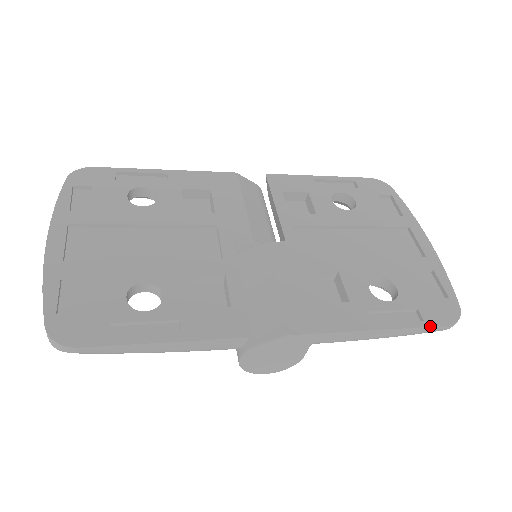
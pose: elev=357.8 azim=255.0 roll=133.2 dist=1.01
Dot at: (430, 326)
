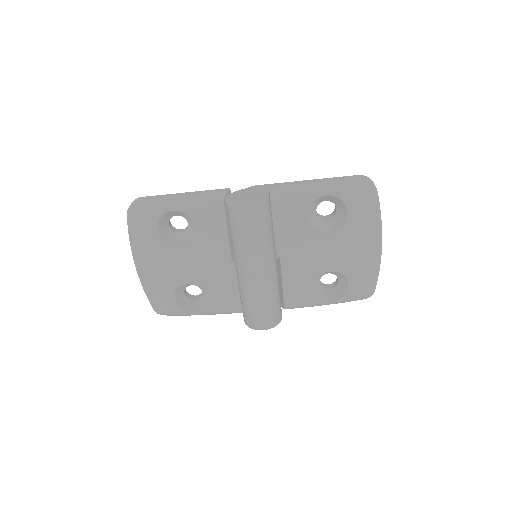
Dot at: (345, 177)
